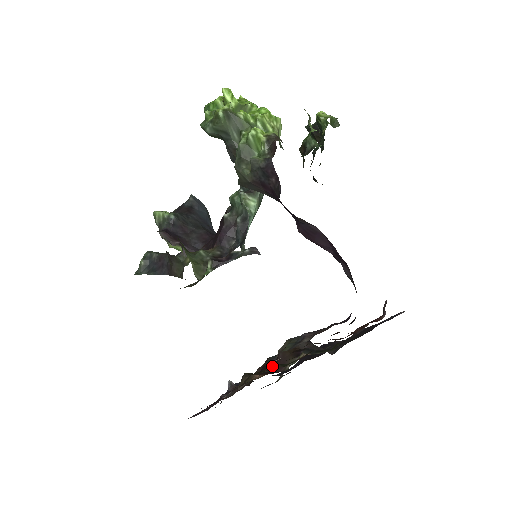
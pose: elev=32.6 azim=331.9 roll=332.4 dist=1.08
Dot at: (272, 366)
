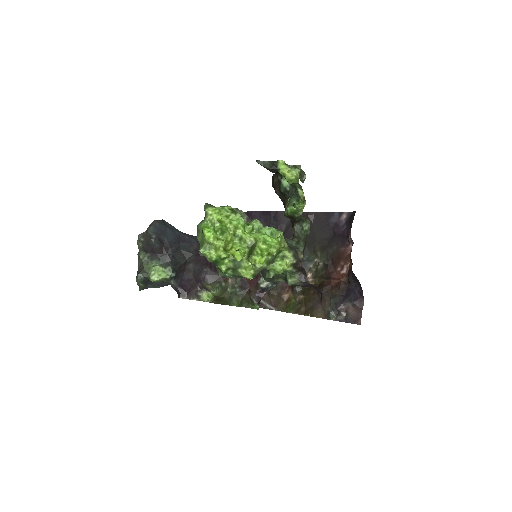
Dot at: (299, 296)
